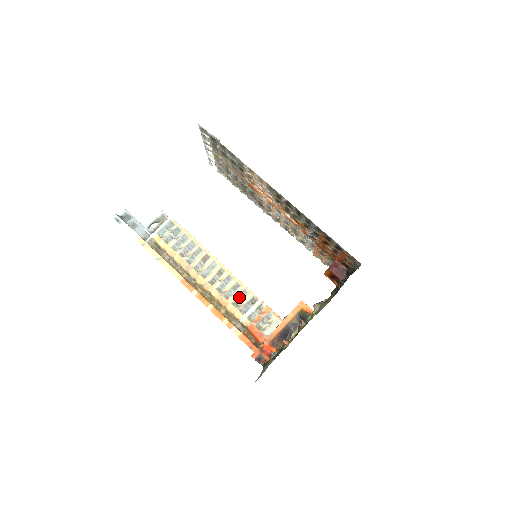
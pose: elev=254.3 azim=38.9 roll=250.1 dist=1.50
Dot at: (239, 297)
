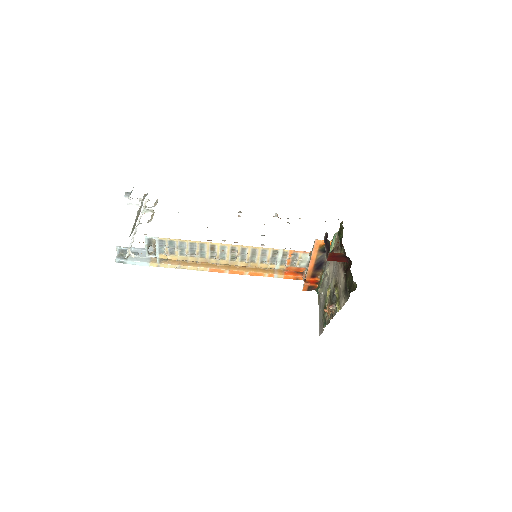
Dot at: (262, 257)
